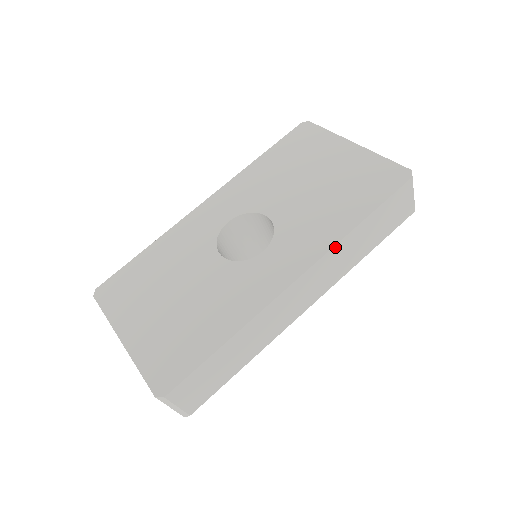
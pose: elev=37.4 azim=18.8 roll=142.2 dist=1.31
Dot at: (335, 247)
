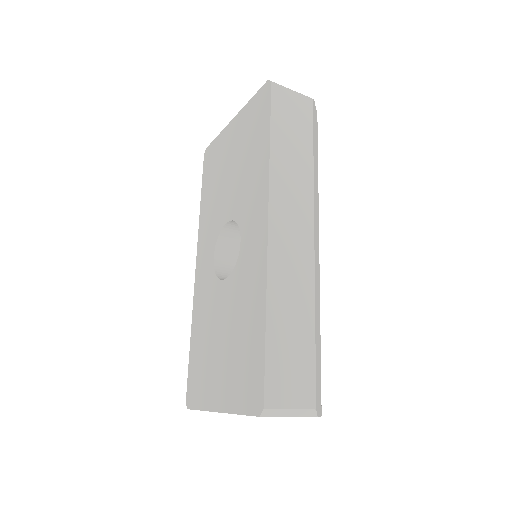
Dot at: (271, 177)
